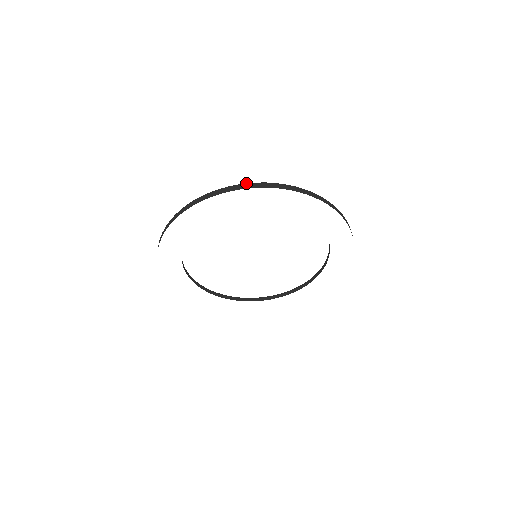
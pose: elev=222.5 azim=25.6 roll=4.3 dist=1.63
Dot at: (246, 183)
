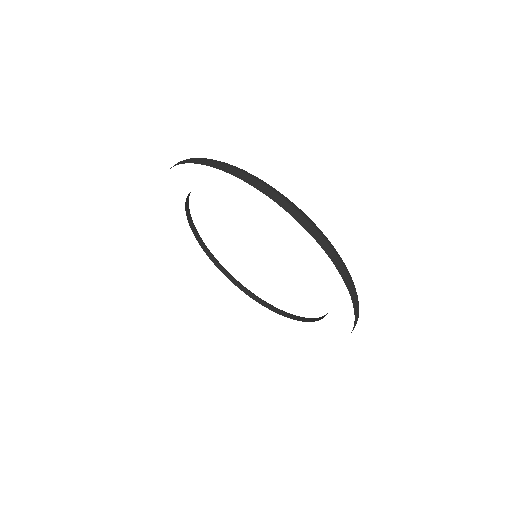
Dot at: occluded
